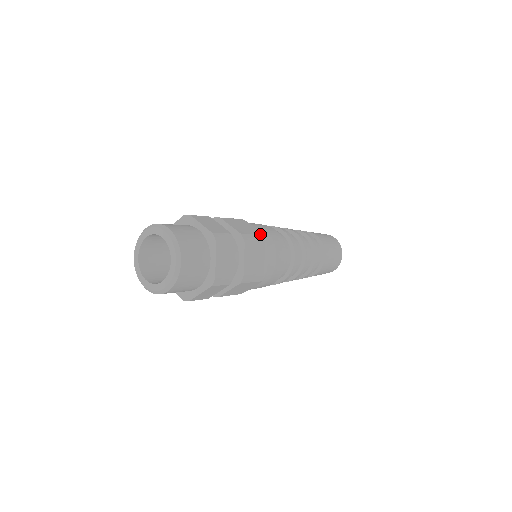
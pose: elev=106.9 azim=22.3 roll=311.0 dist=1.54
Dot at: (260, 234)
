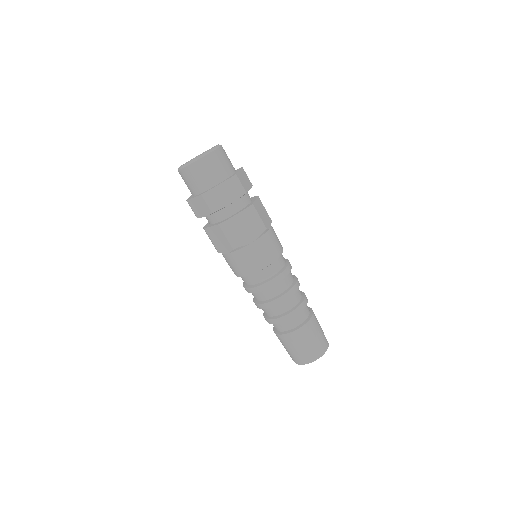
Dot at: (265, 225)
